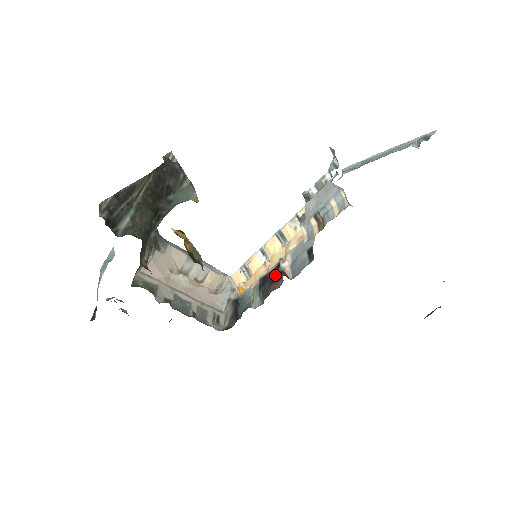
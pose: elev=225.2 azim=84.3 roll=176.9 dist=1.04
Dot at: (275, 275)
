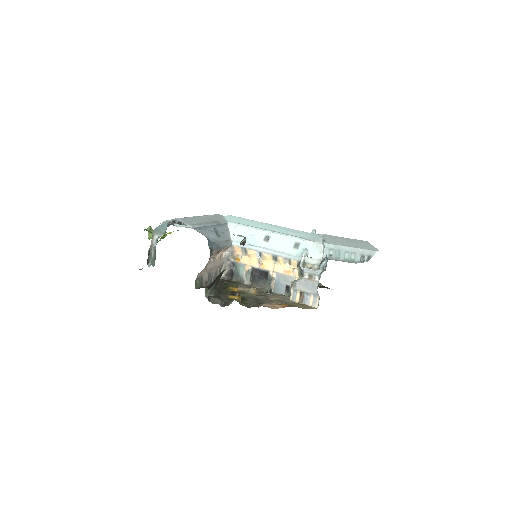
Dot at: (263, 276)
